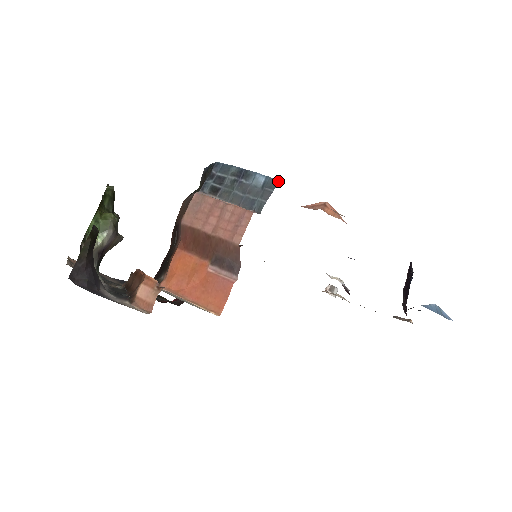
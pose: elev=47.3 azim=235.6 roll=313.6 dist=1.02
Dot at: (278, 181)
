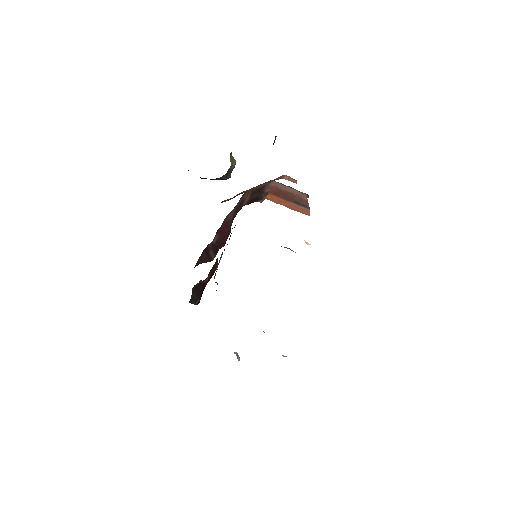
Dot at: occluded
